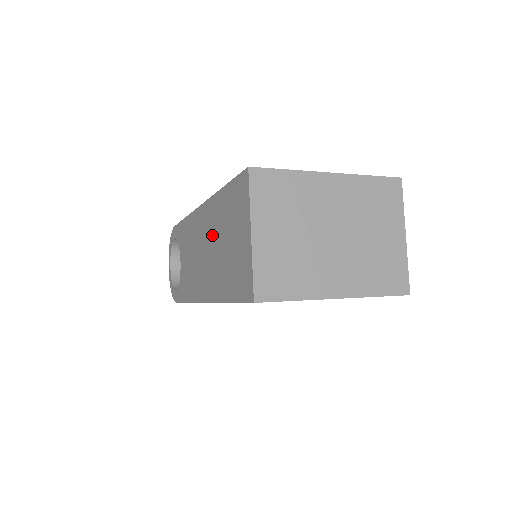
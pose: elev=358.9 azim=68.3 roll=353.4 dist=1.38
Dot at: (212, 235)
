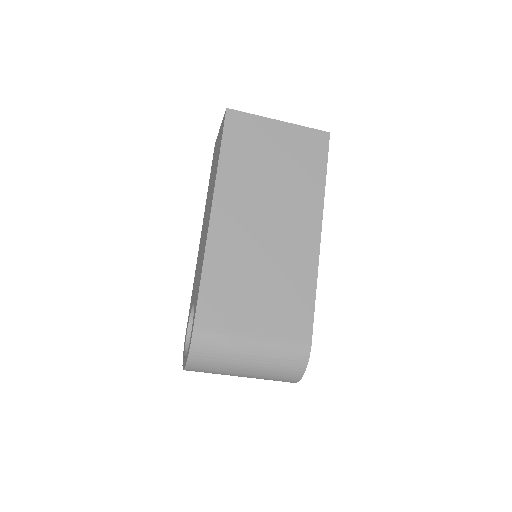
Dot at: (208, 198)
